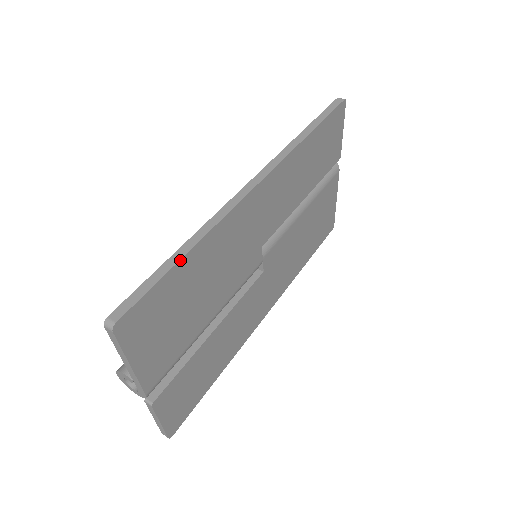
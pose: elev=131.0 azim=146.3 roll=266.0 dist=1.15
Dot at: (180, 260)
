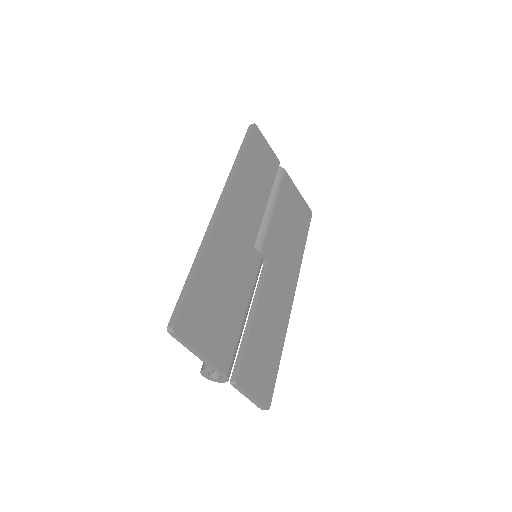
Dot at: (194, 273)
